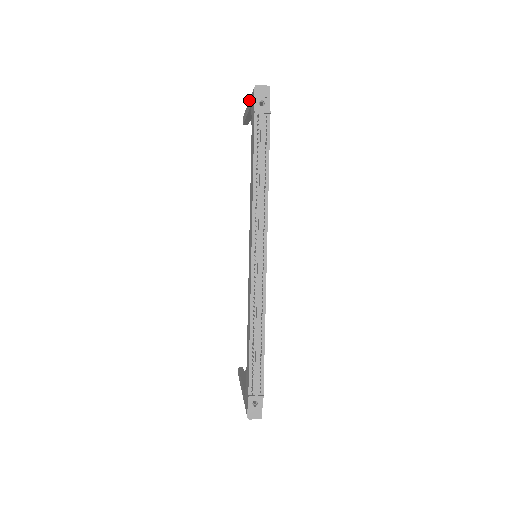
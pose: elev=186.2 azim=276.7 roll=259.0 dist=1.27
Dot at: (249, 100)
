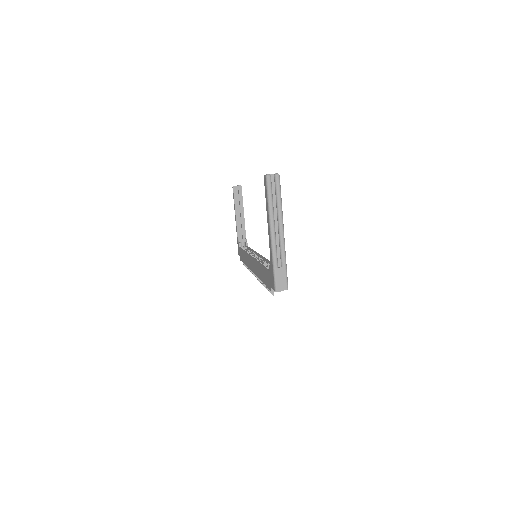
Dot at: (271, 248)
